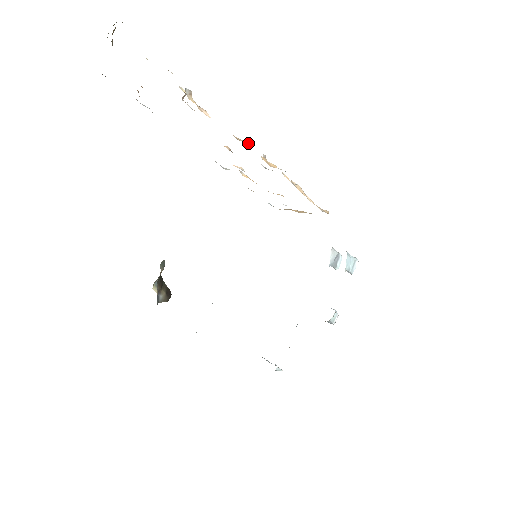
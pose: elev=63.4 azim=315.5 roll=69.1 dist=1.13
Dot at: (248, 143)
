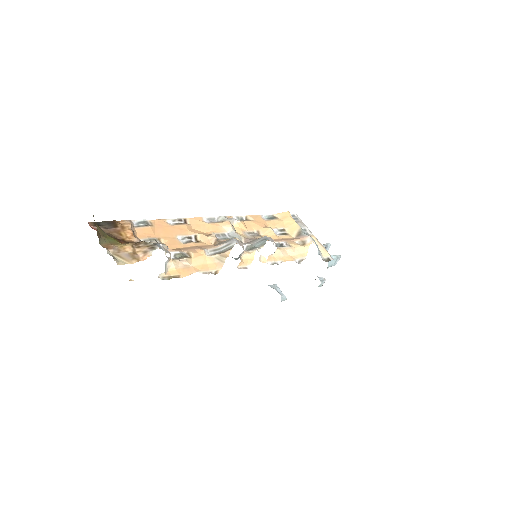
Dot at: (226, 254)
